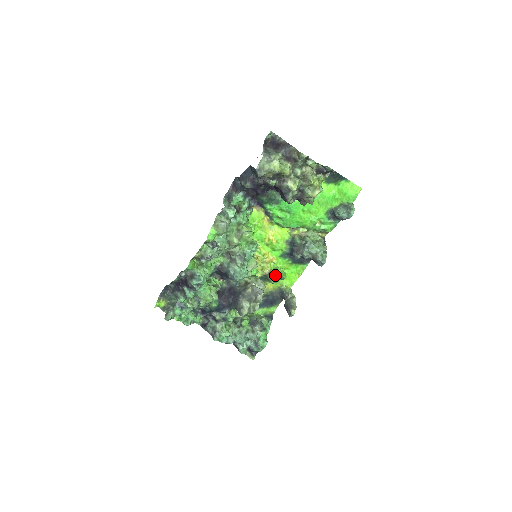
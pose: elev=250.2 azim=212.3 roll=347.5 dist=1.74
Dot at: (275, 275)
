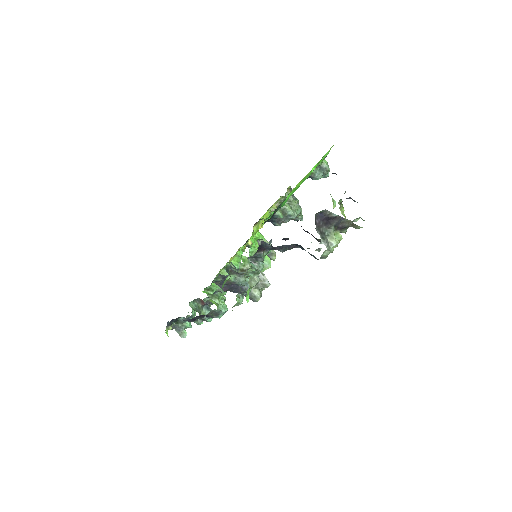
Dot at: (257, 244)
